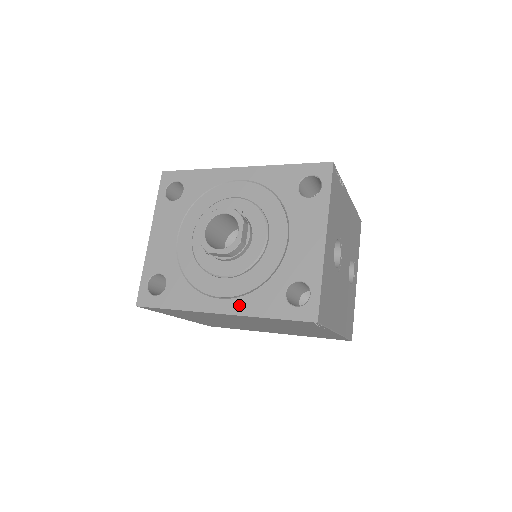
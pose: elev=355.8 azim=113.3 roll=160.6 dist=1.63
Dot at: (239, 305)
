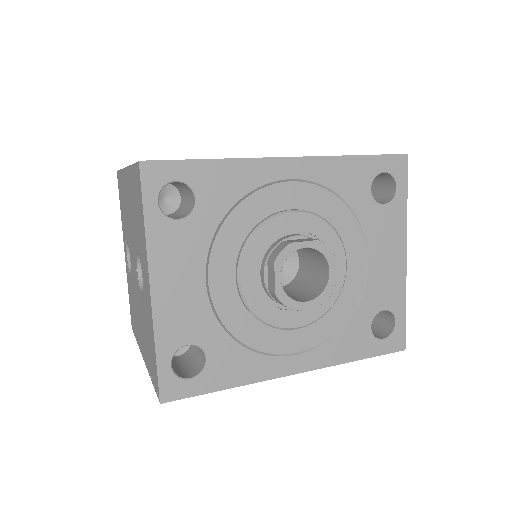
Dot at: (321, 356)
